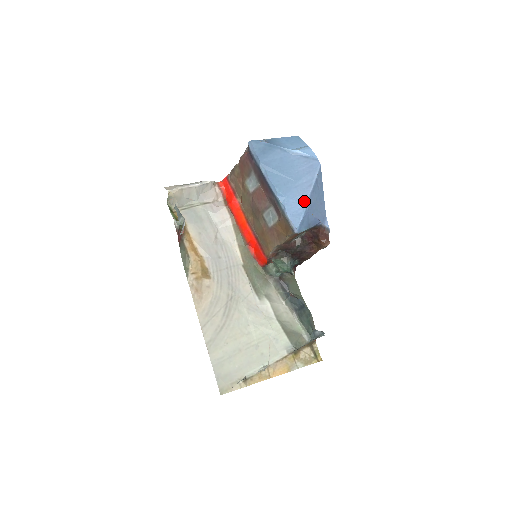
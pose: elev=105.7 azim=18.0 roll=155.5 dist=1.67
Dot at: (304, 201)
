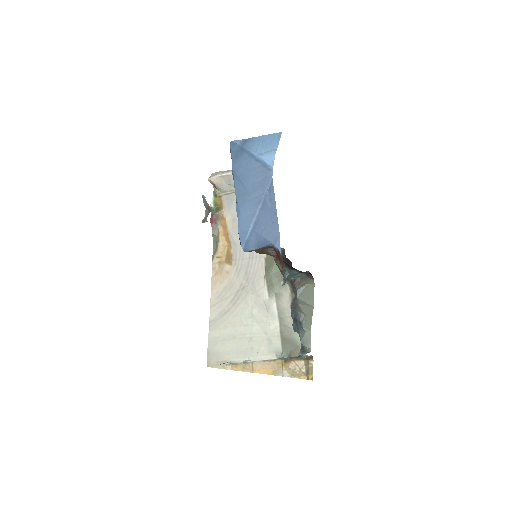
Dot at: (252, 218)
